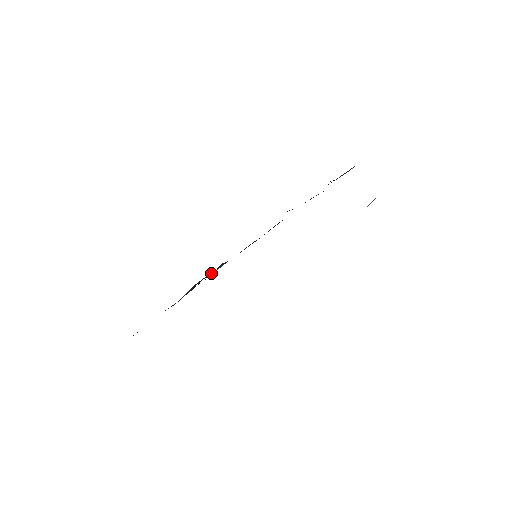
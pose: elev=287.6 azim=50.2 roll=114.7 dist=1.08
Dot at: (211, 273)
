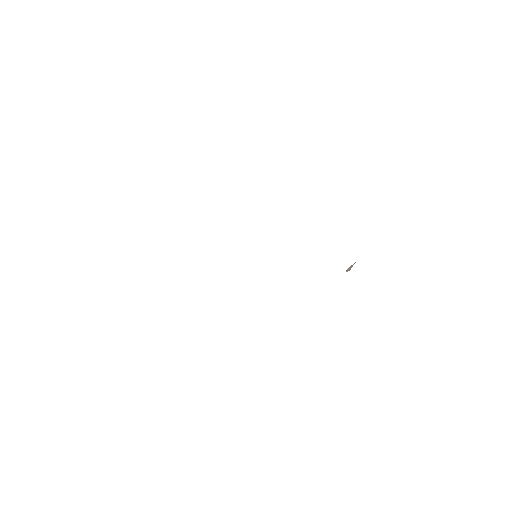
Dot at: occluded
